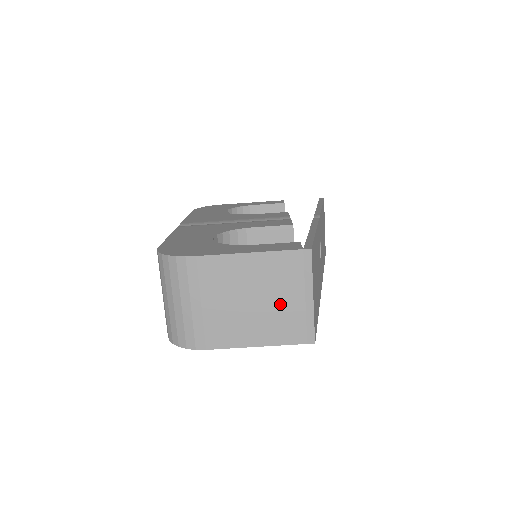
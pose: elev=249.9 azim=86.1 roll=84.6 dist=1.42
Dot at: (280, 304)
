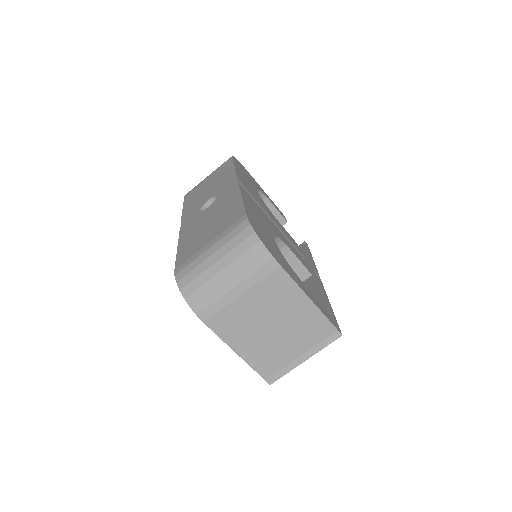
Dot at: (284, 344)
